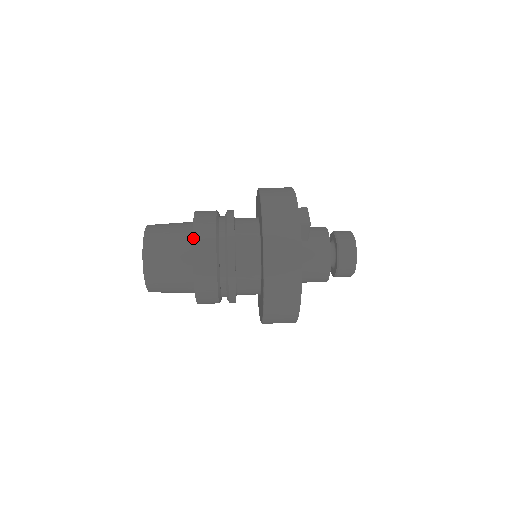
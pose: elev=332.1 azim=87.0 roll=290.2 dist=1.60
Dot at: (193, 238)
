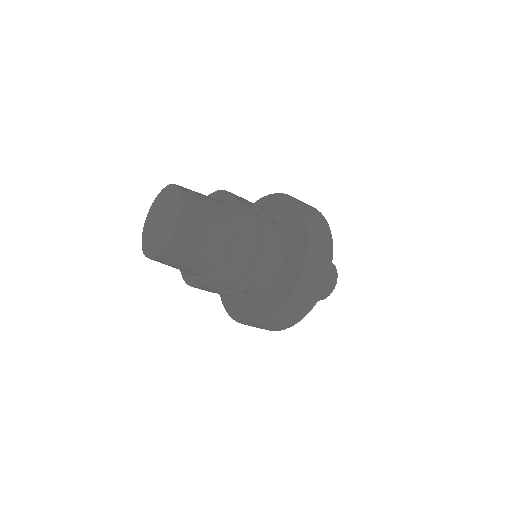
Dot at: (227, 191)
